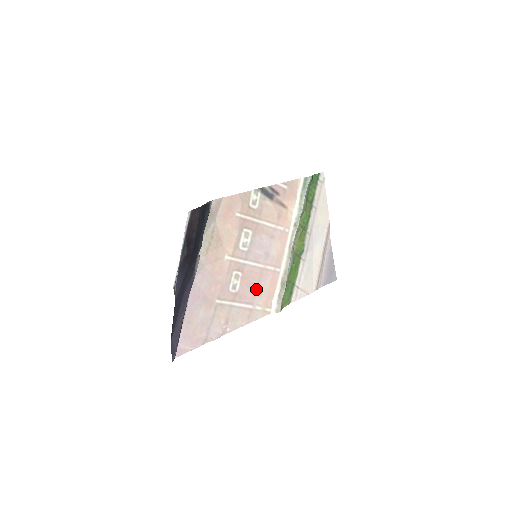
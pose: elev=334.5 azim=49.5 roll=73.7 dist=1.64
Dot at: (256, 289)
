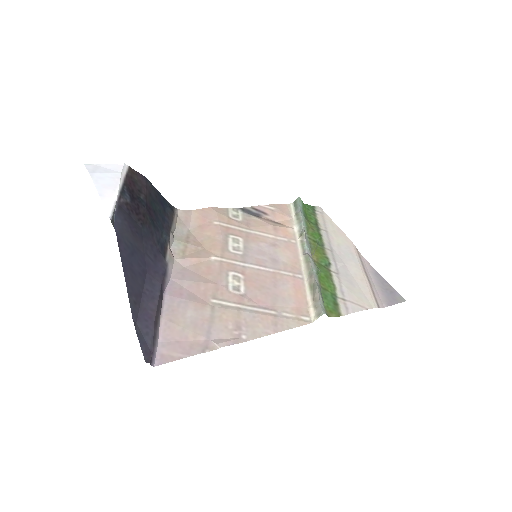
Dot at: (274, 294)
